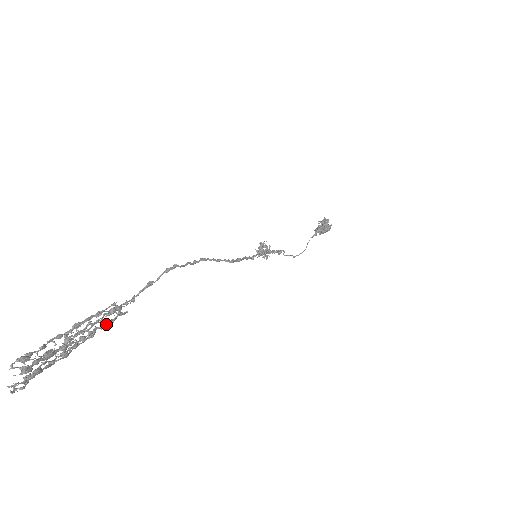
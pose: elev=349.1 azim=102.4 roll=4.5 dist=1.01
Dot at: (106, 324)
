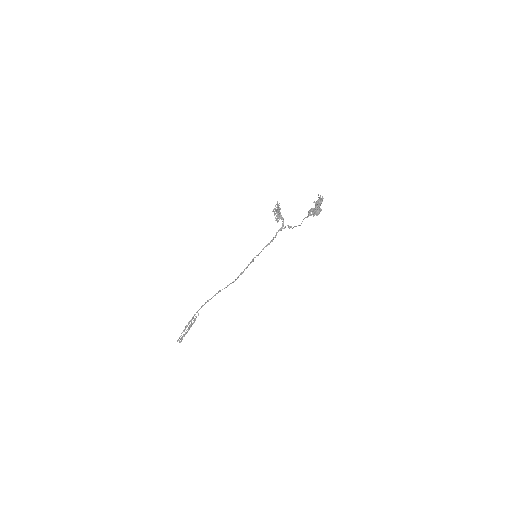
Dot at: occluded
